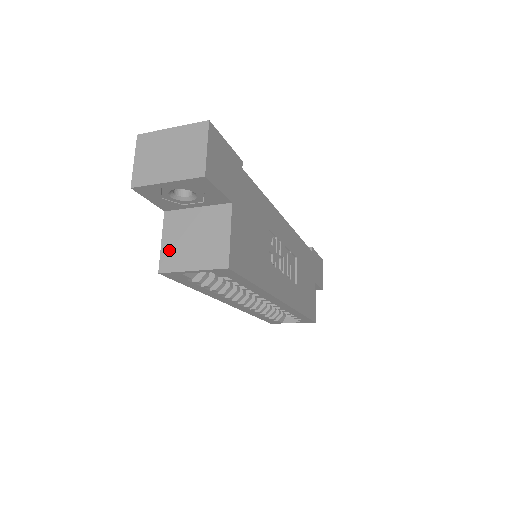
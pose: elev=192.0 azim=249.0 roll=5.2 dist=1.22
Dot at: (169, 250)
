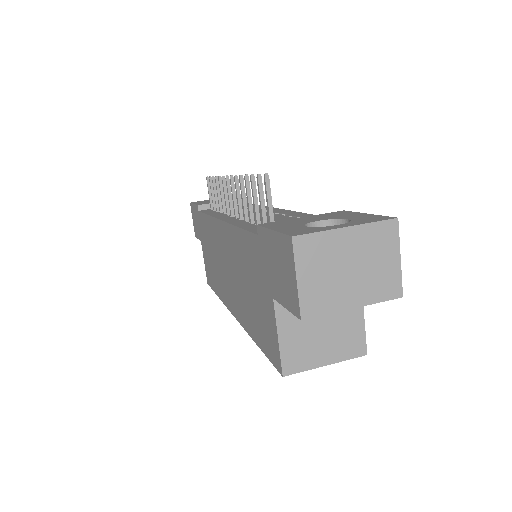
Dot at: (292, 347)
